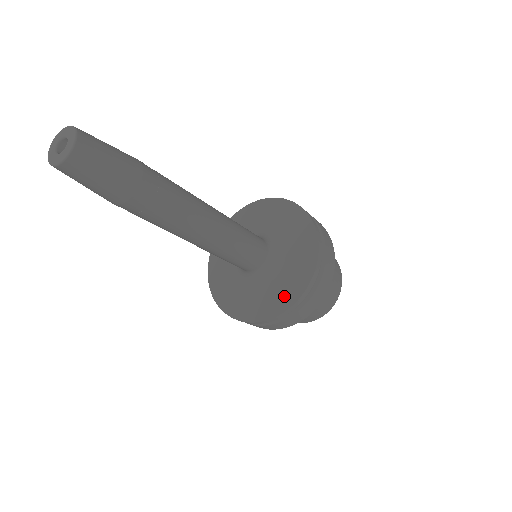
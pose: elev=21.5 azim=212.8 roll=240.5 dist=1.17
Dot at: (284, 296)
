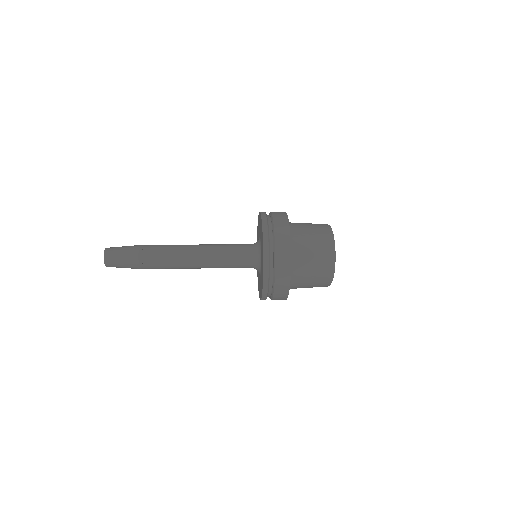
Dot at: (262, 275)
